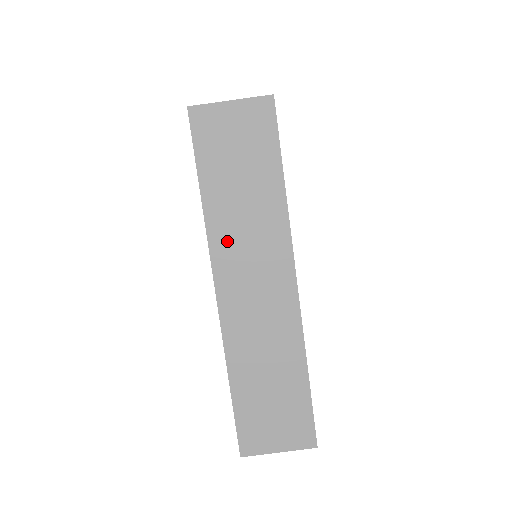
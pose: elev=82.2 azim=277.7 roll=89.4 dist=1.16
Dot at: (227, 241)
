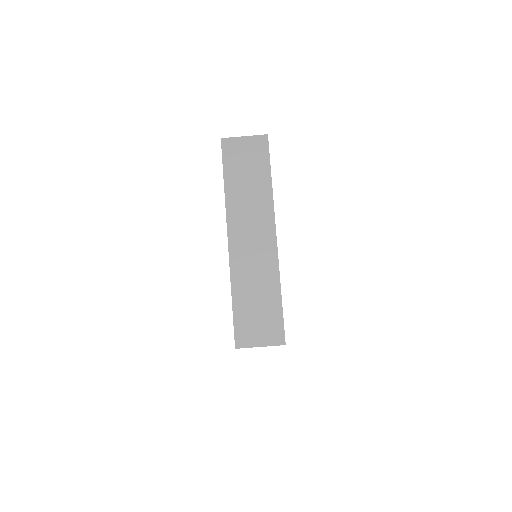
Dot at: (237, 210)
